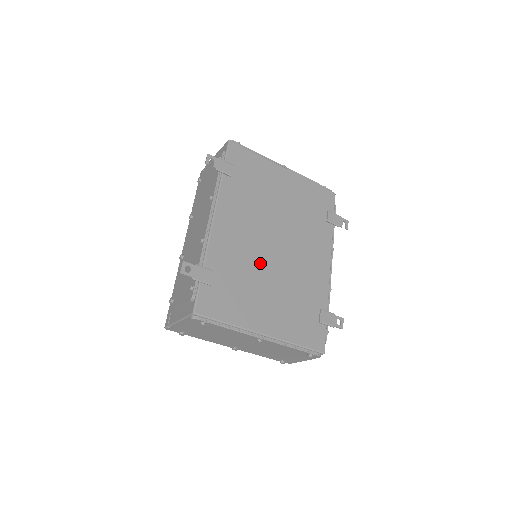
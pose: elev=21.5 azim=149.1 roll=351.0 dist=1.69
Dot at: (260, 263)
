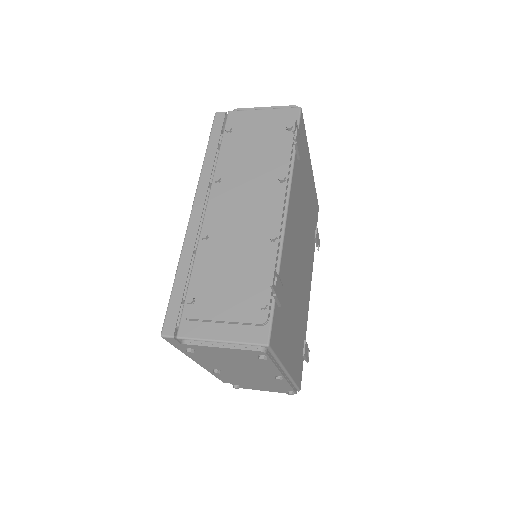
Dot at: (295, 280)
